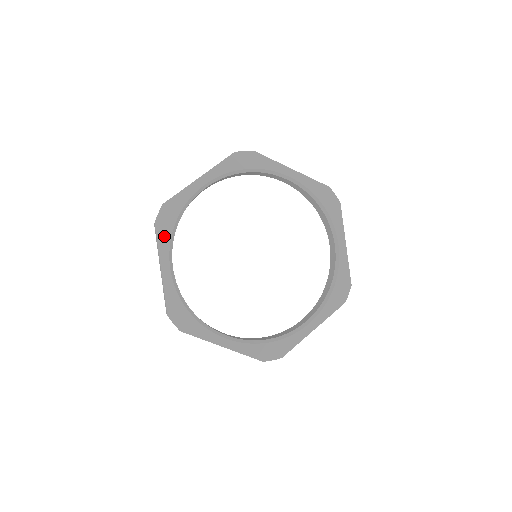
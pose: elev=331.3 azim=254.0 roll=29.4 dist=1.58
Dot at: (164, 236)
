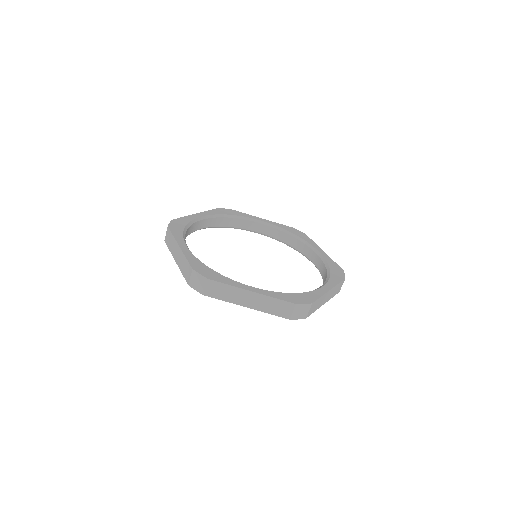
Dot at: (177, 232)
